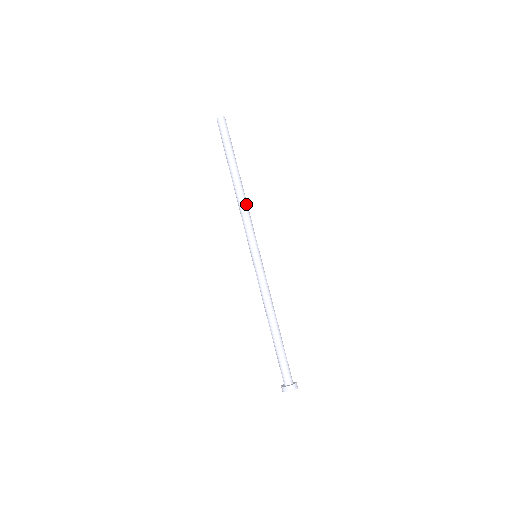
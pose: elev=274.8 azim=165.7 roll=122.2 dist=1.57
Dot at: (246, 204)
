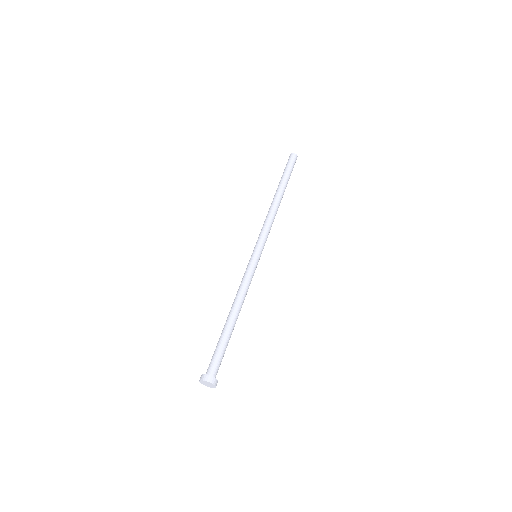
Dot at: (273, 214)
